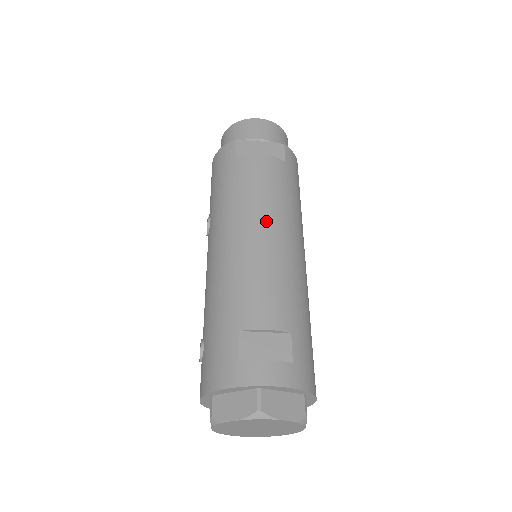
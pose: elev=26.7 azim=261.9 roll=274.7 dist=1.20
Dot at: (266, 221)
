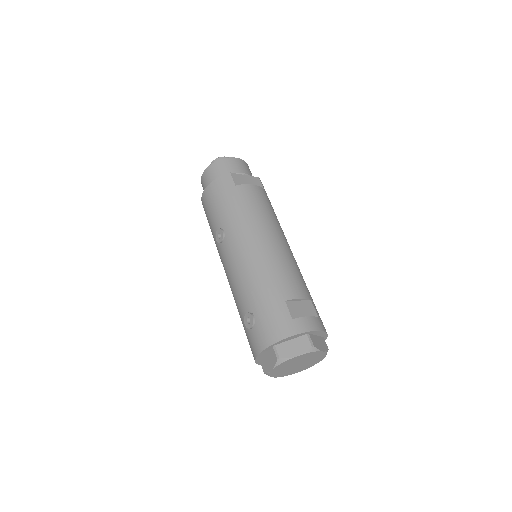
Dot at: (273, 230)
